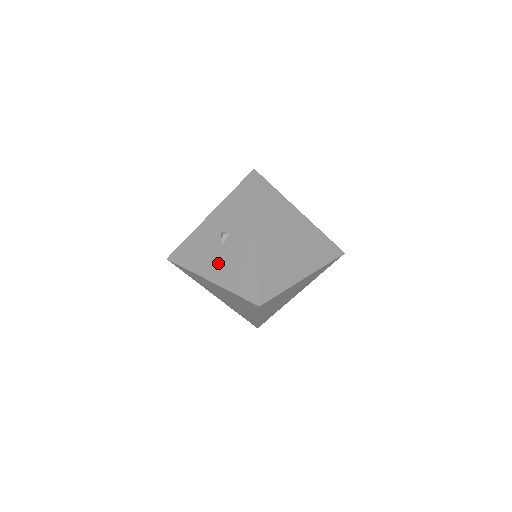
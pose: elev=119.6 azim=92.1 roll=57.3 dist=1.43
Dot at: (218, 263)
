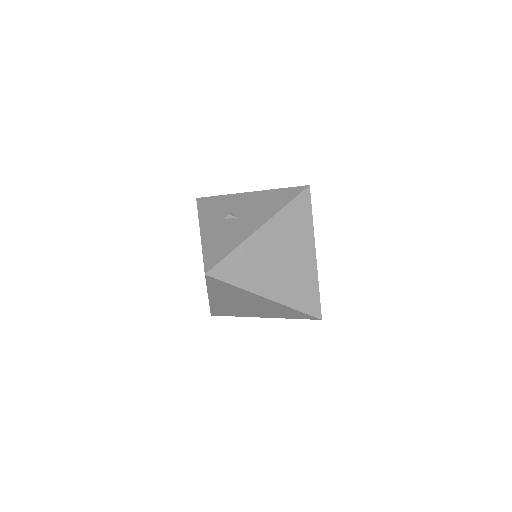
Dot at: (250, 219)
